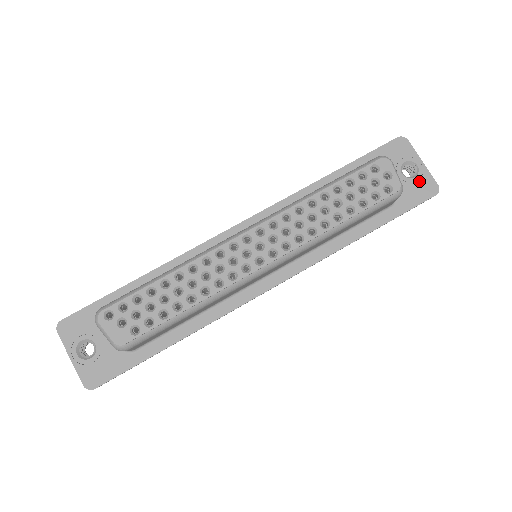
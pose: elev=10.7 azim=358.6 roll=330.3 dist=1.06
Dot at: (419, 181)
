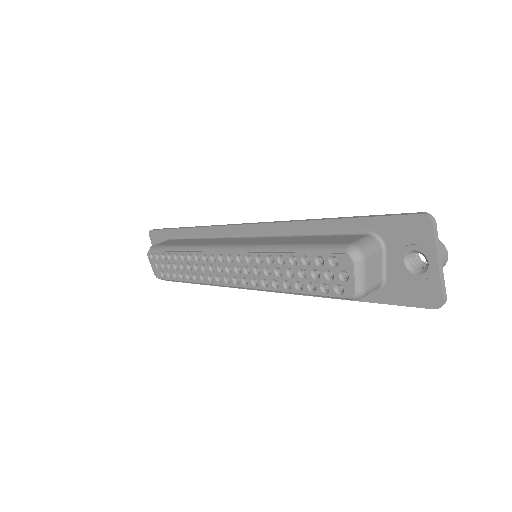
Dot at: (421, 282)
